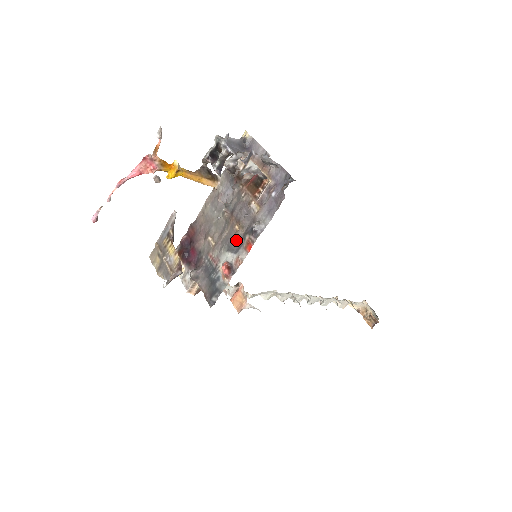
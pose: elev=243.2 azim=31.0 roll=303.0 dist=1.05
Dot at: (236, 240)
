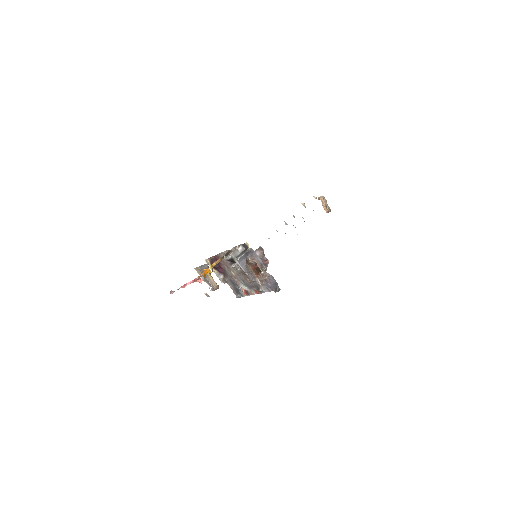
Dot at: (249, 284)
